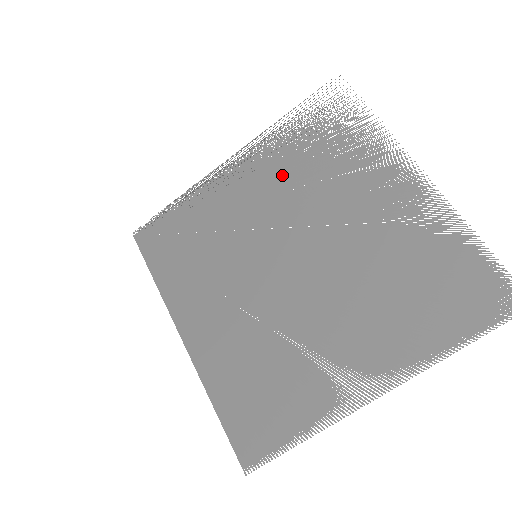
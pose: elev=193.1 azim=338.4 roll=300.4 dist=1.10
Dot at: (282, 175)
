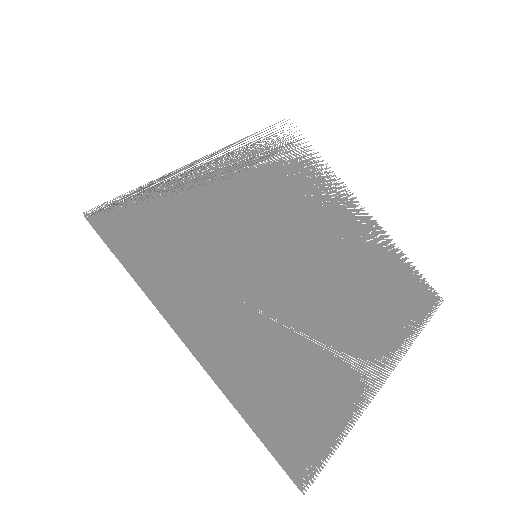
Dot at: (263, 185)
